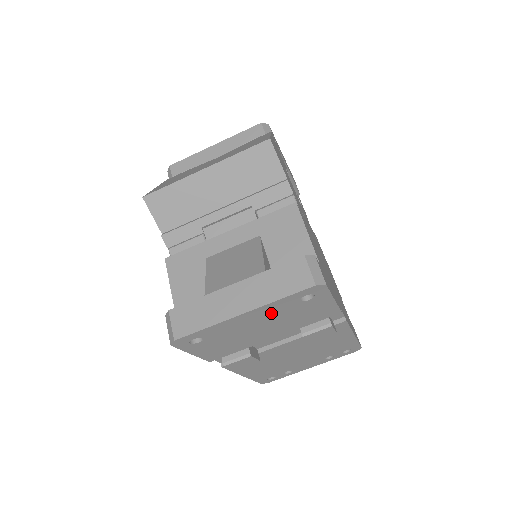
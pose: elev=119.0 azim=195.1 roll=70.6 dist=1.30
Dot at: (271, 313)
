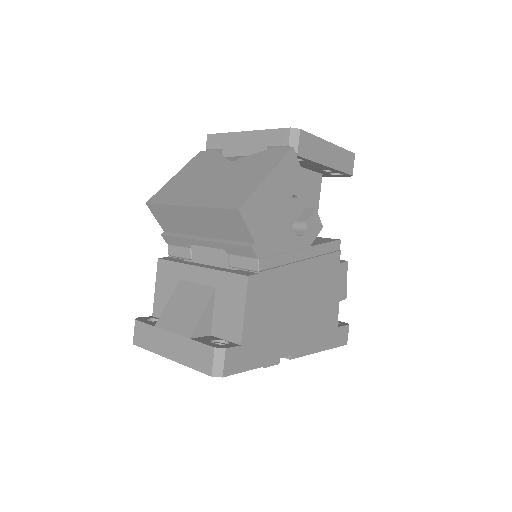
Dot at: occluded
